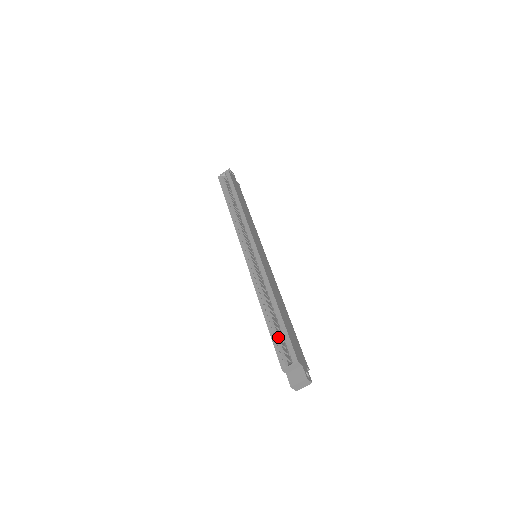
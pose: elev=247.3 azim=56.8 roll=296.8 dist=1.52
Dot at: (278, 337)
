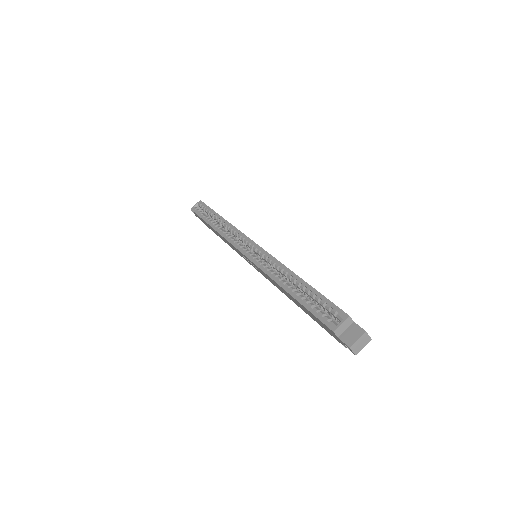
Dot at: (314, 305)
